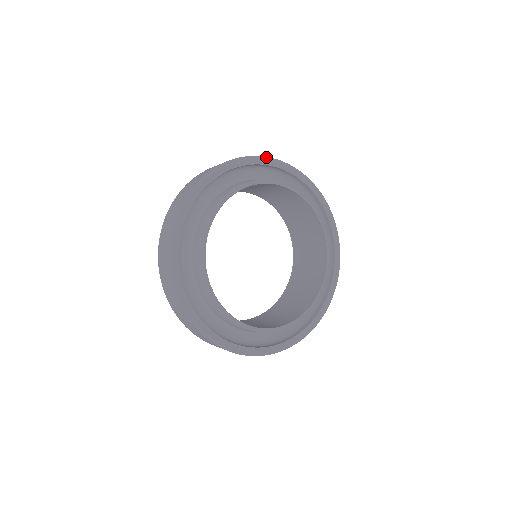
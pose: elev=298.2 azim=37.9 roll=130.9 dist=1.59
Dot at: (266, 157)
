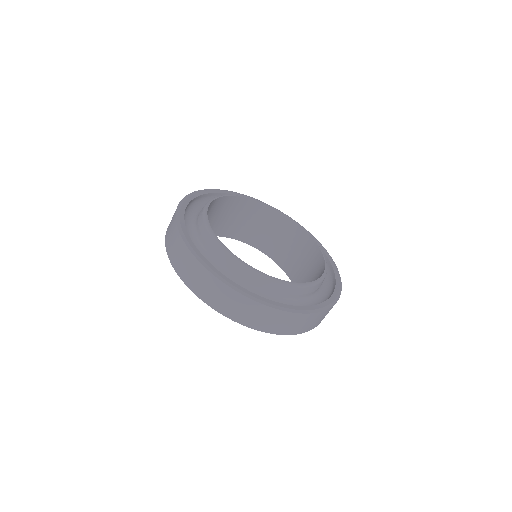
Dot at: (221, 190)
